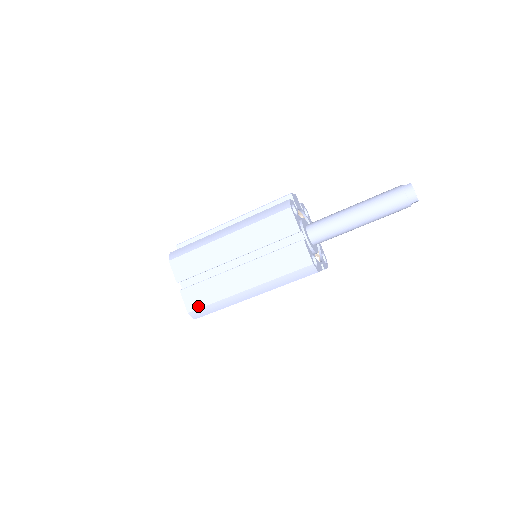
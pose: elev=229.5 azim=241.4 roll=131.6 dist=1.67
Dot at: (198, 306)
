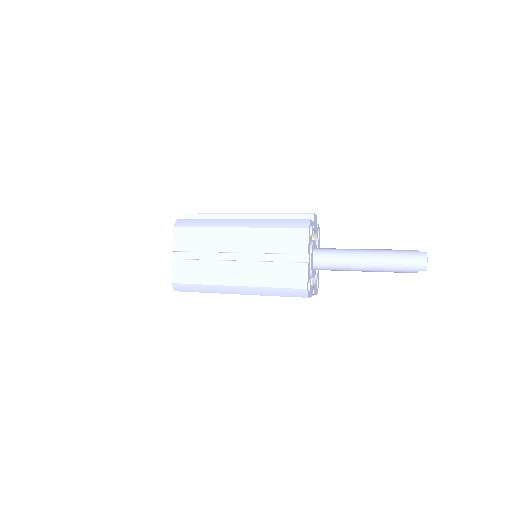
Dot at: (184, 281)
